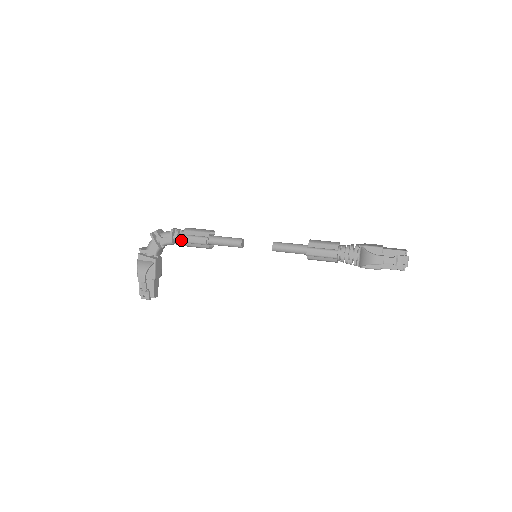
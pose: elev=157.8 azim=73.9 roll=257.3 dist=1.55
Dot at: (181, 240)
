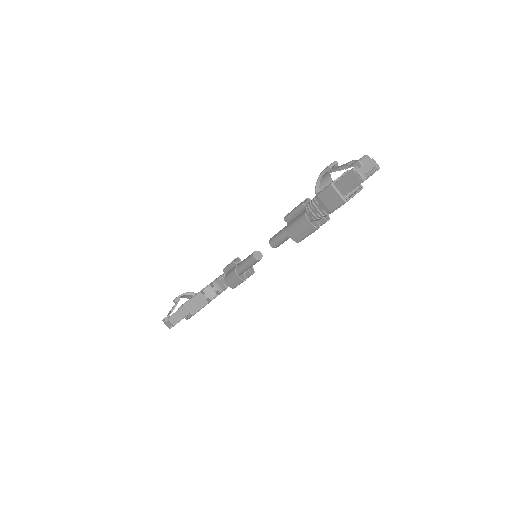
Dot at: (224, 268)
